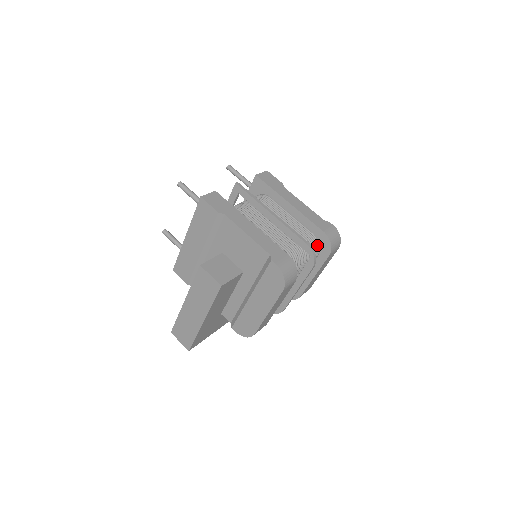
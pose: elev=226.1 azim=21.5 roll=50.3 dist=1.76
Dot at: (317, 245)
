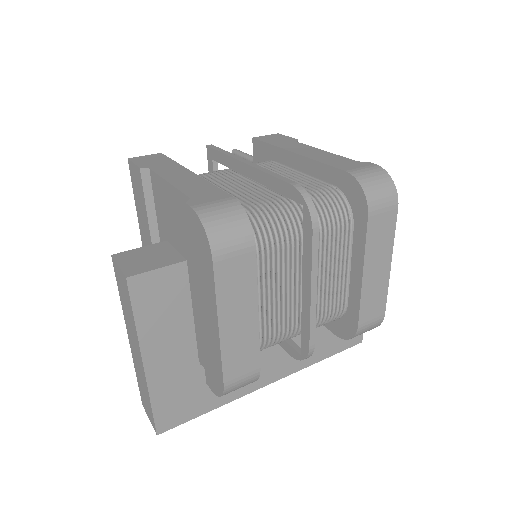
Dot at: (341, 202)
